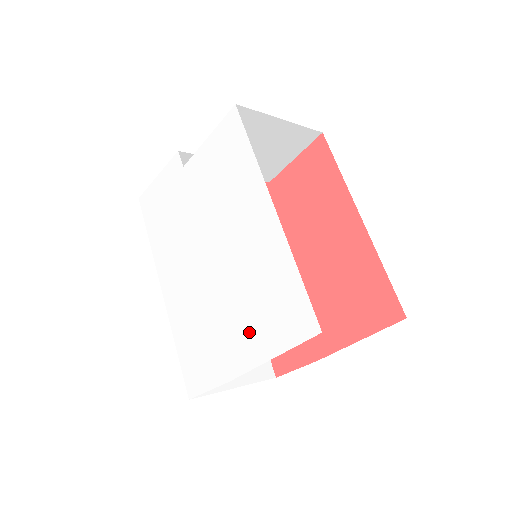
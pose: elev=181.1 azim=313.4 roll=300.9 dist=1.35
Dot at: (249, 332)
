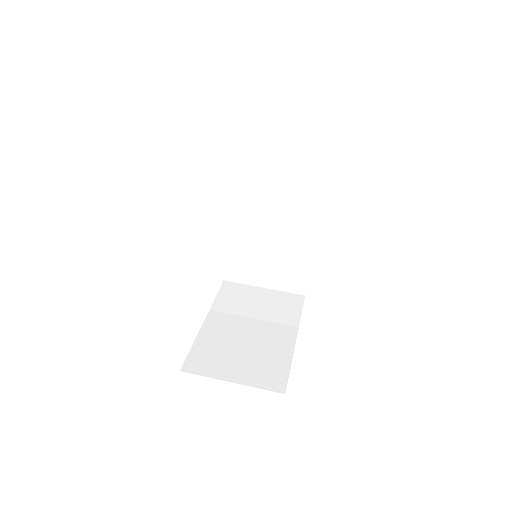
Dot at: occluded
